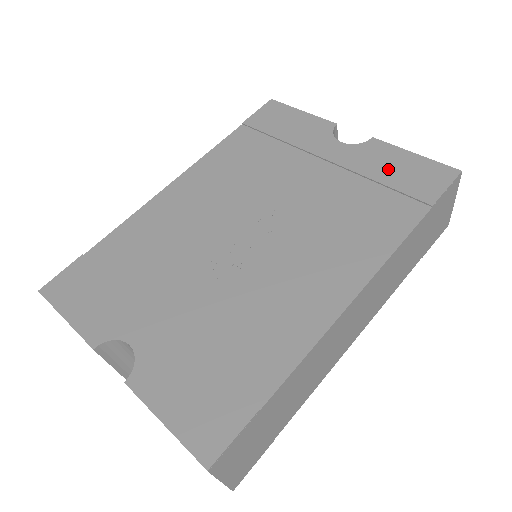
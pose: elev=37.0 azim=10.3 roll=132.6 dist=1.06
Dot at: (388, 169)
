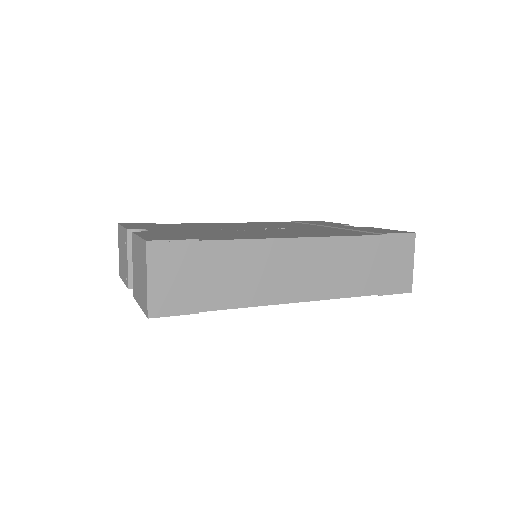
Dot at: (366, 229)
